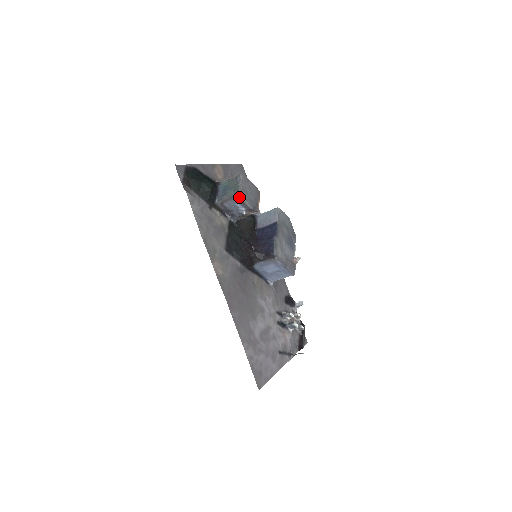
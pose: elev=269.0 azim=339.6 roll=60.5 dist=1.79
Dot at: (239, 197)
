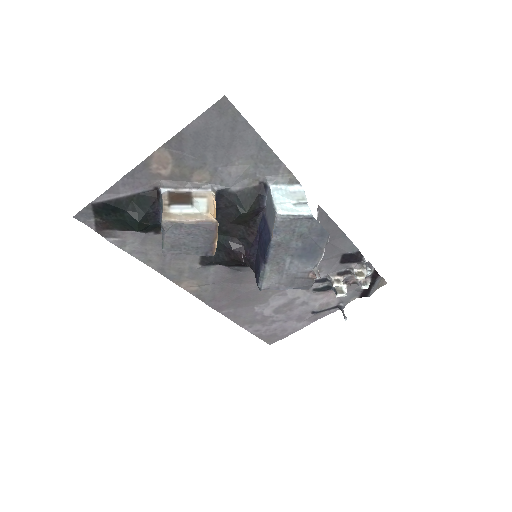
Dot at: (170, 254)
